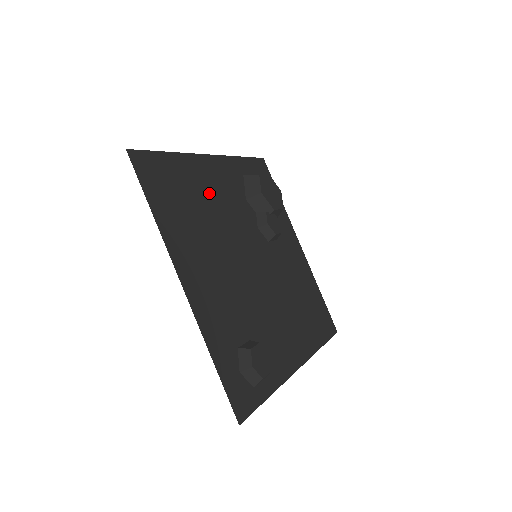
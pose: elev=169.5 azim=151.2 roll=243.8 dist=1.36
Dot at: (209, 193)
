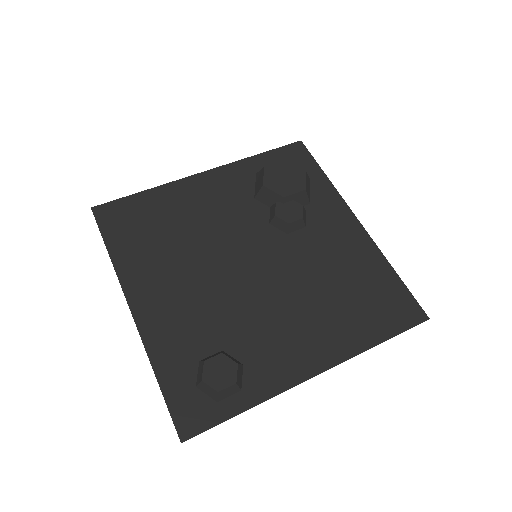
Dot at: (193, 211)
